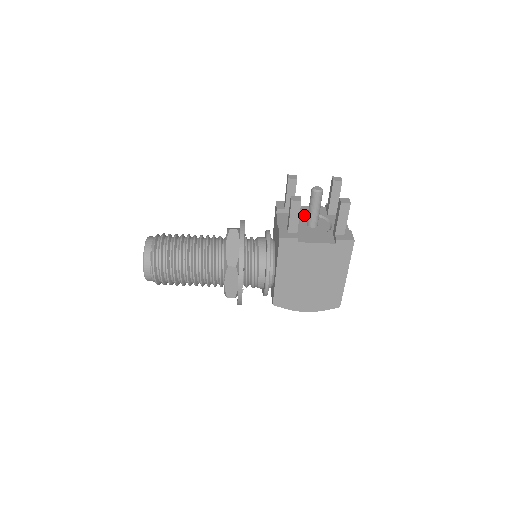
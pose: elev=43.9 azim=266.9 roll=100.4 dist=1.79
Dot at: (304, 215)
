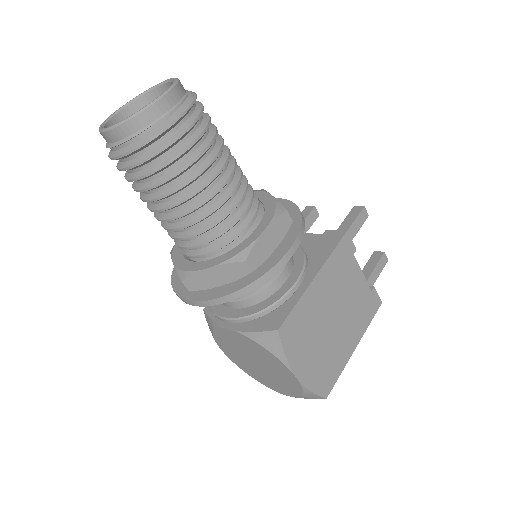
Dot at: occluded
